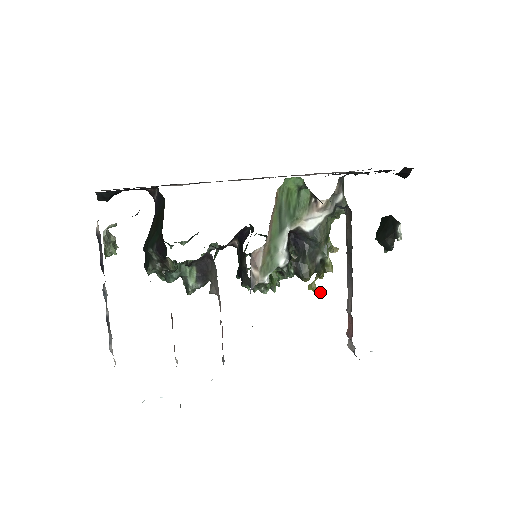
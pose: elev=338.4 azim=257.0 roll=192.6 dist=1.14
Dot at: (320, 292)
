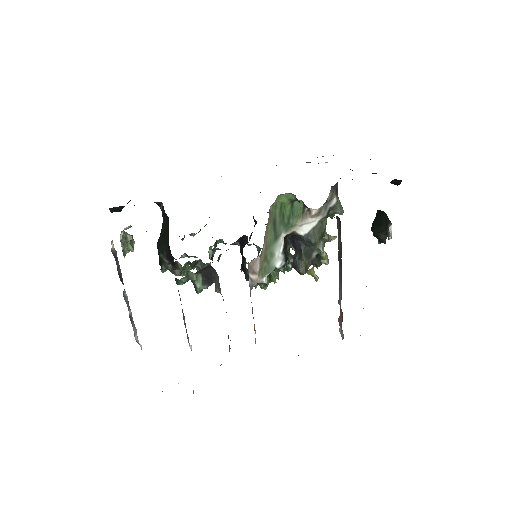
Dot at: (318, 277)
